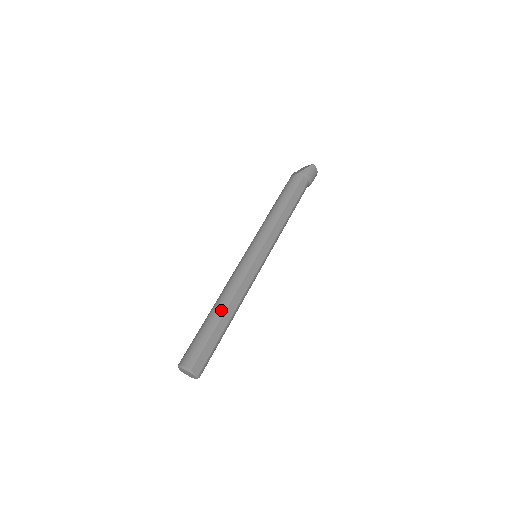
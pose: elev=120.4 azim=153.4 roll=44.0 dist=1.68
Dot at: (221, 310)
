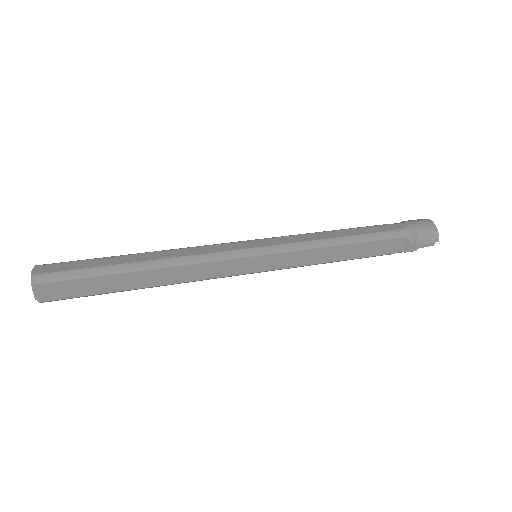
Dot at: (142, 253)
